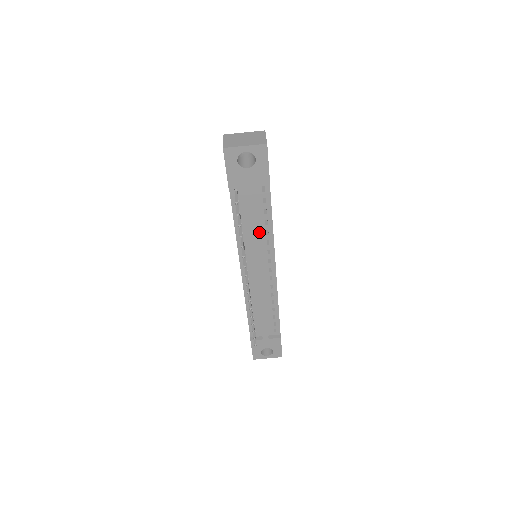
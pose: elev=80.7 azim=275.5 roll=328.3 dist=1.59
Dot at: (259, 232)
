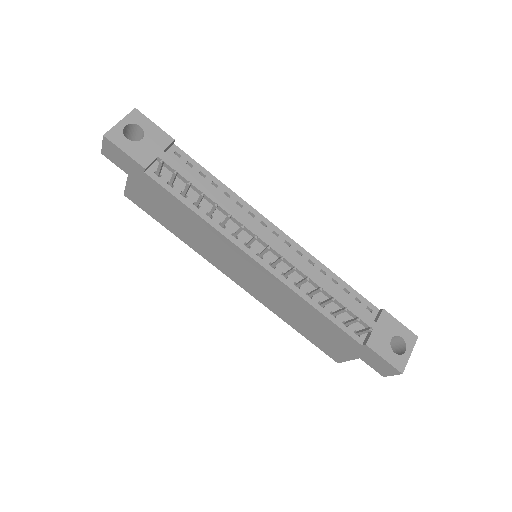
Dot at: occluded
